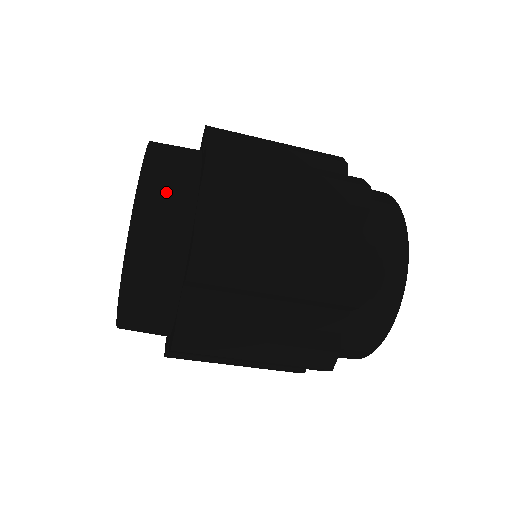
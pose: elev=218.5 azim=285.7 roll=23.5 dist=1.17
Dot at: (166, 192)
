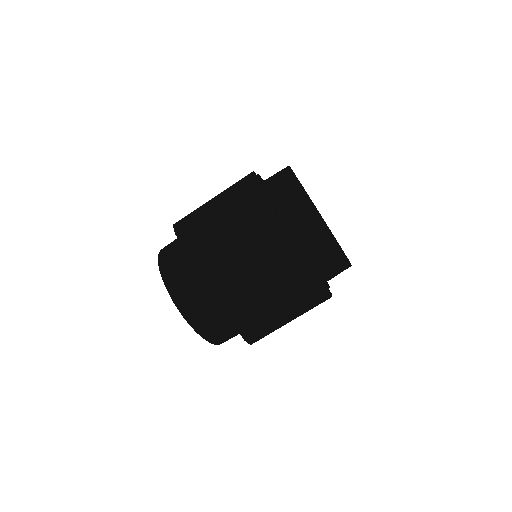
Dot at: (170, 256)
